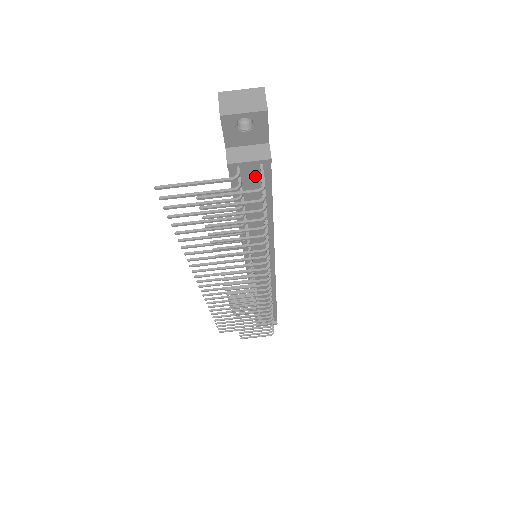
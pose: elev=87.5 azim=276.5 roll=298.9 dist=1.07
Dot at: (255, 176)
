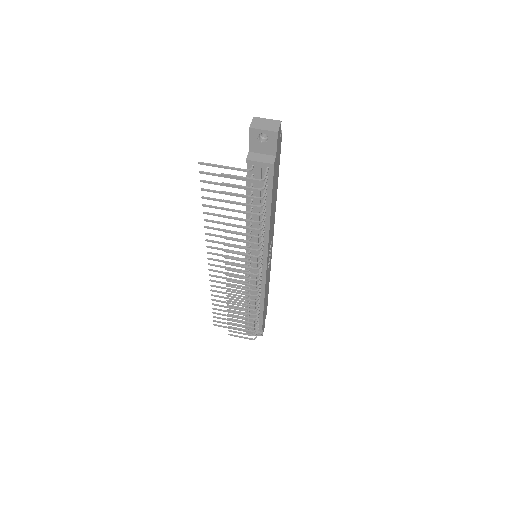
Dot at: (263, 176)
